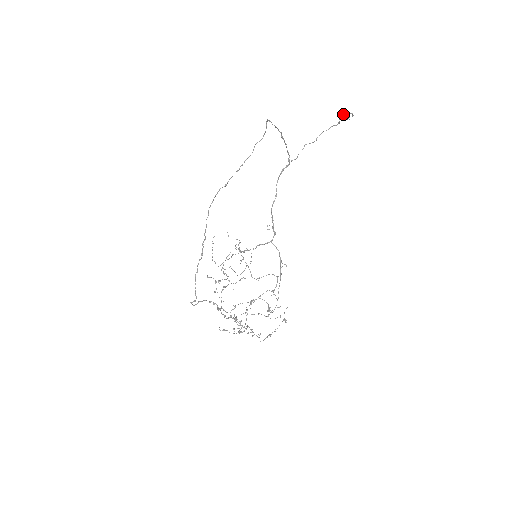
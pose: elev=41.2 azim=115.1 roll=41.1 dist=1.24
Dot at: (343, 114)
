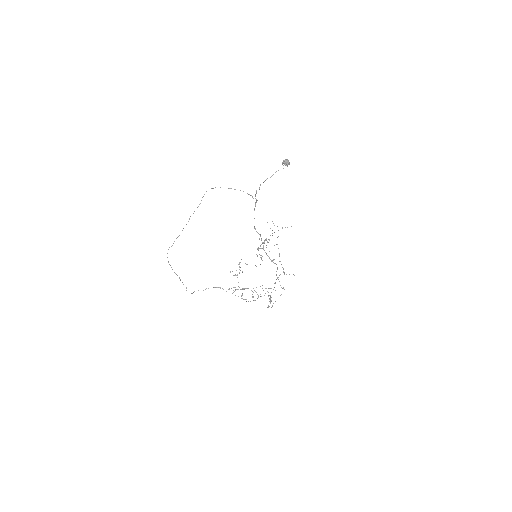
Dot at: (282, 163)
